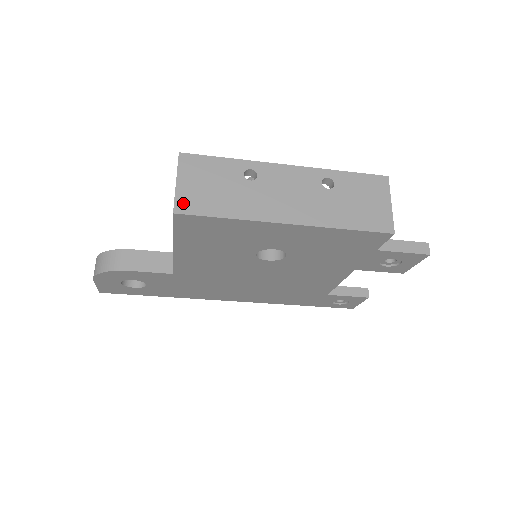
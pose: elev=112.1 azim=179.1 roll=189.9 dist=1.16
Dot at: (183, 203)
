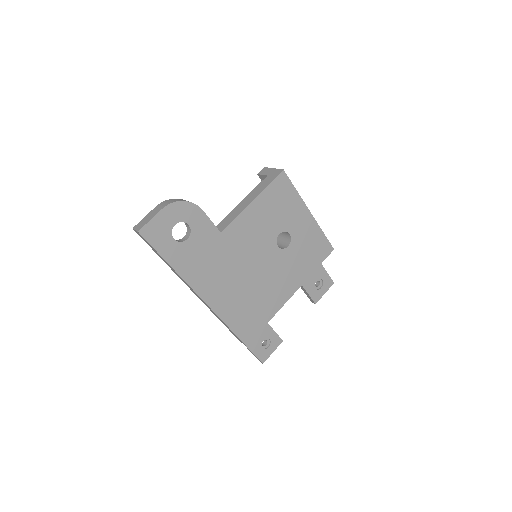
Dot at: occluded
